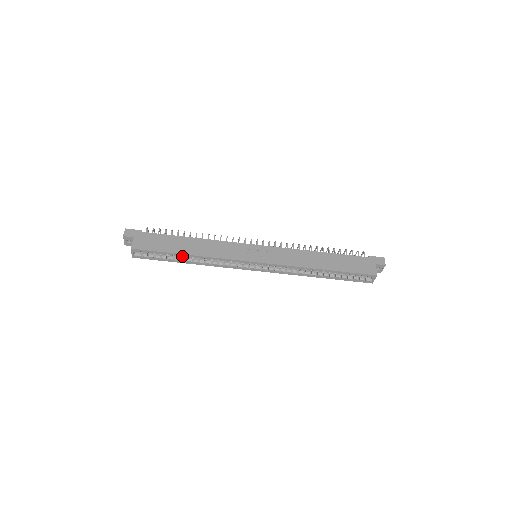
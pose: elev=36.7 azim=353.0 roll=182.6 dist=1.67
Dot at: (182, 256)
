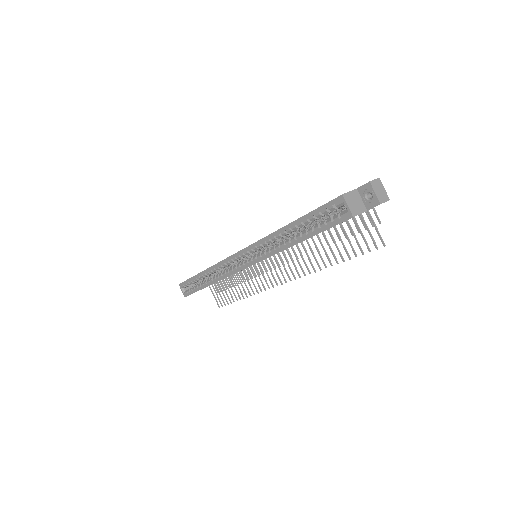
Dot at: (201, 276)
